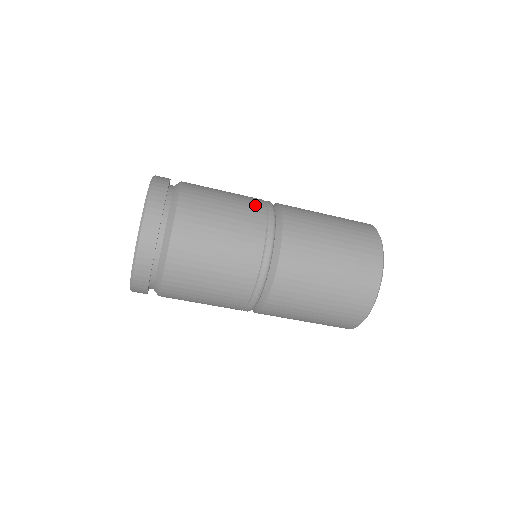
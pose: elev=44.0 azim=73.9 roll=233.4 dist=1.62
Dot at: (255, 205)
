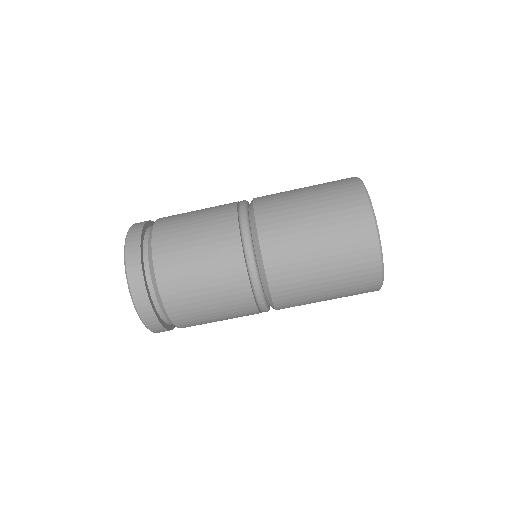
Dot at: (227, 234)
